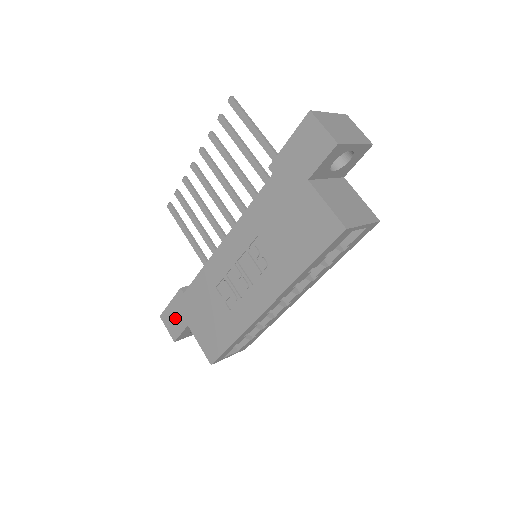
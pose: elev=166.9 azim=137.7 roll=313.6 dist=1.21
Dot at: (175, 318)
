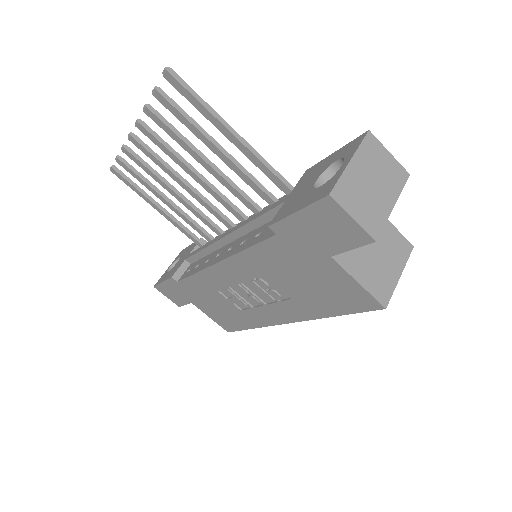
Dot at: (174, 294)
